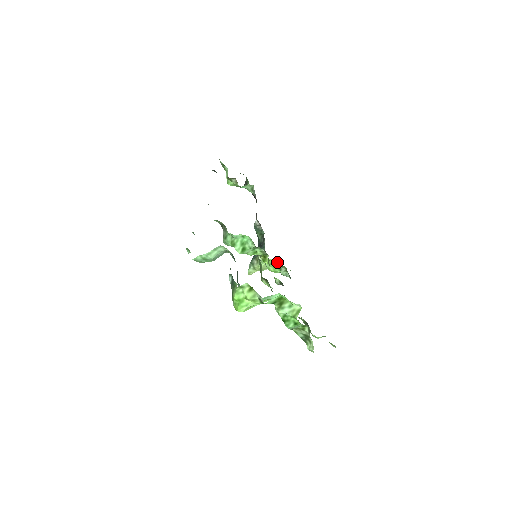
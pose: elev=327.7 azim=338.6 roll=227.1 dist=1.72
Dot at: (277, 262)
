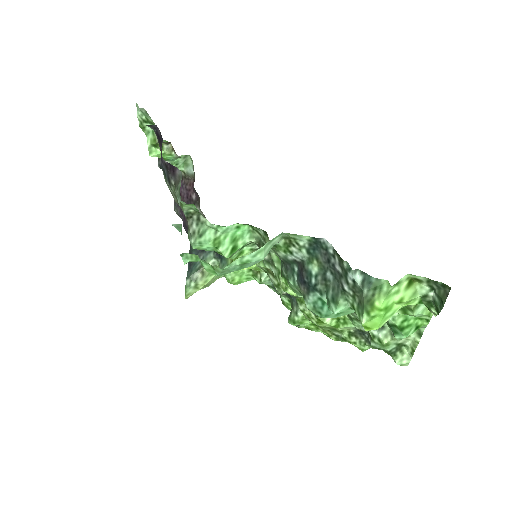
Dot at: occluded
